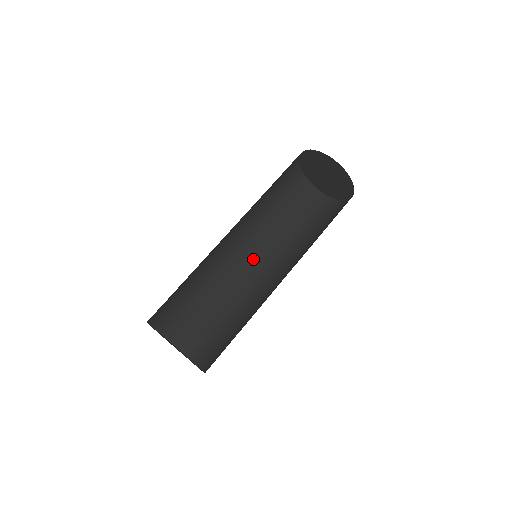
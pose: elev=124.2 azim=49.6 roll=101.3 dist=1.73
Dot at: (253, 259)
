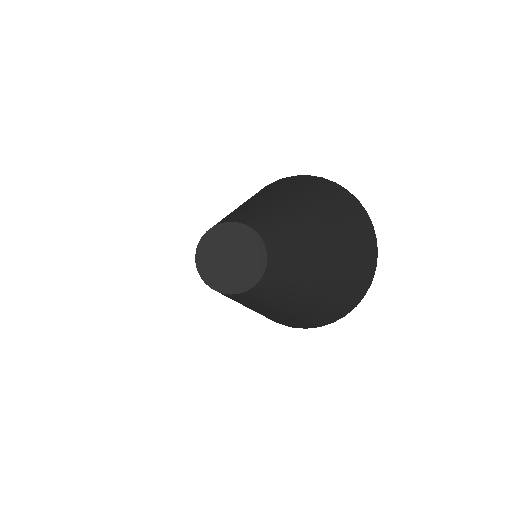
Dot at: occluded
